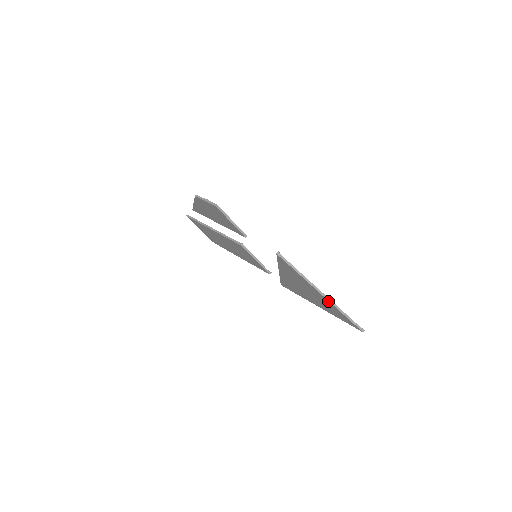
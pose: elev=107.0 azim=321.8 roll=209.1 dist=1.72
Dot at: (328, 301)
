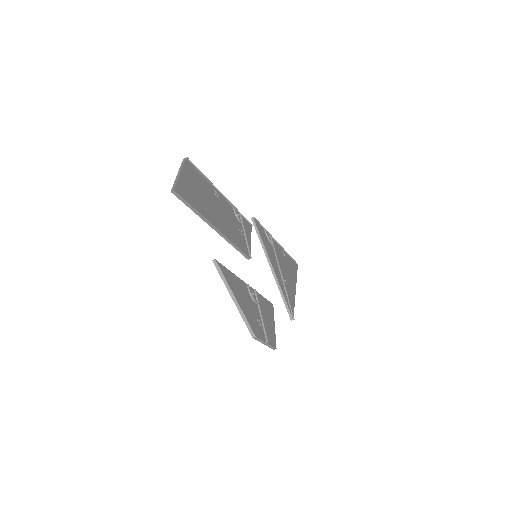
Dot at: occluded
